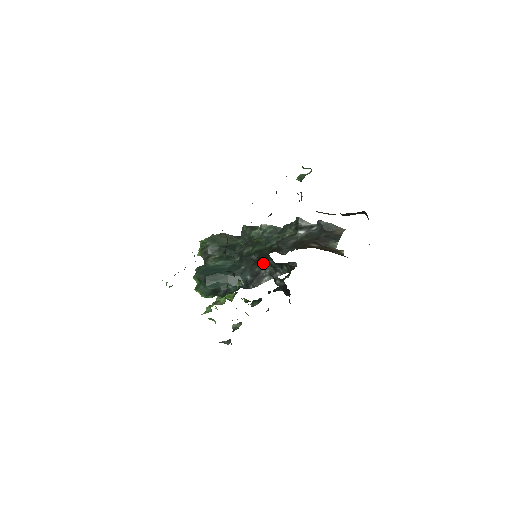
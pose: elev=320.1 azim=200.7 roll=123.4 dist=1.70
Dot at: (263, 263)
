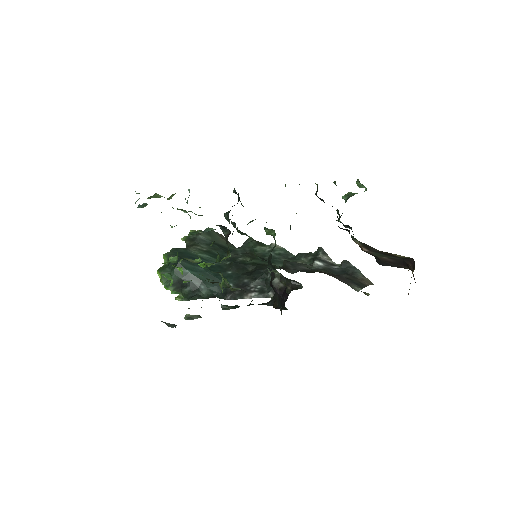
Dot at: (257, 275)
